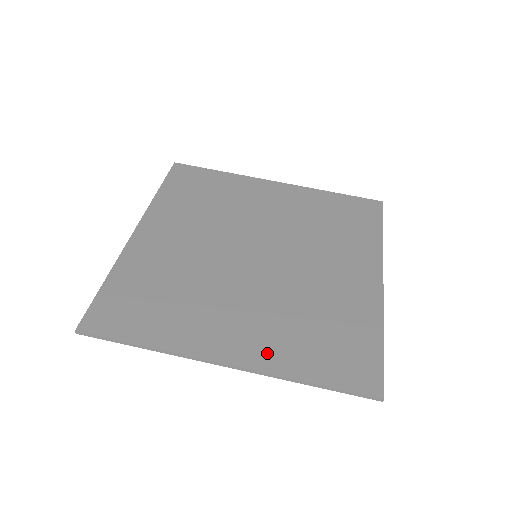
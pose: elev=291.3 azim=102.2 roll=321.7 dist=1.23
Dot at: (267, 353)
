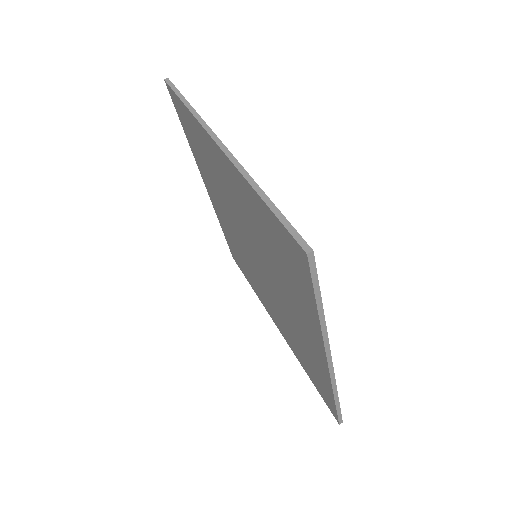
Dot at: occluded
